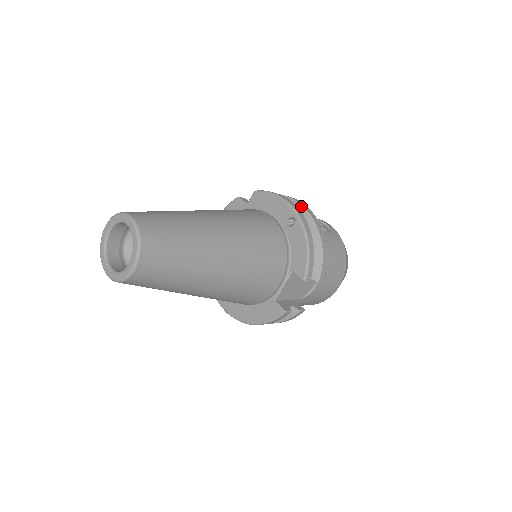
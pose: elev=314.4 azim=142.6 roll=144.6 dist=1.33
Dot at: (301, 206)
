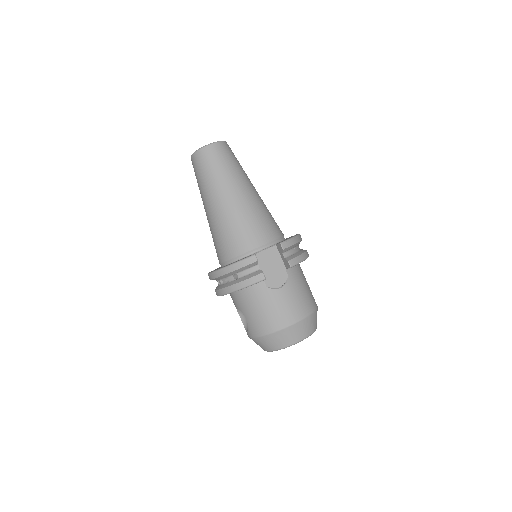
Dot at: occluded
